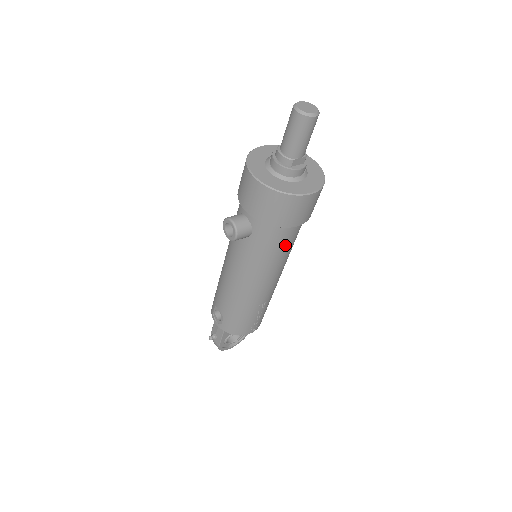
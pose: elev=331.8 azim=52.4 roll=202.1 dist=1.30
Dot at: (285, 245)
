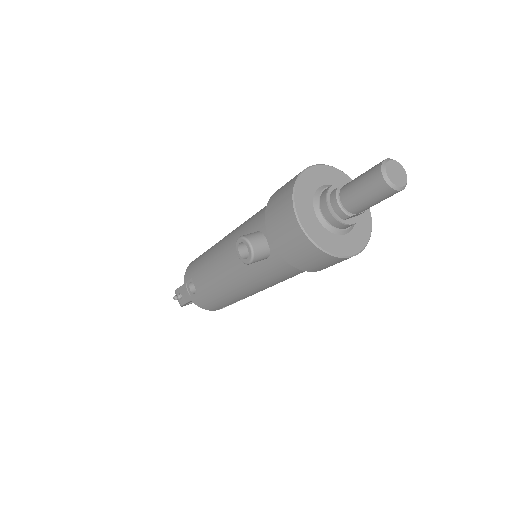
Dot at: (297, 274)
